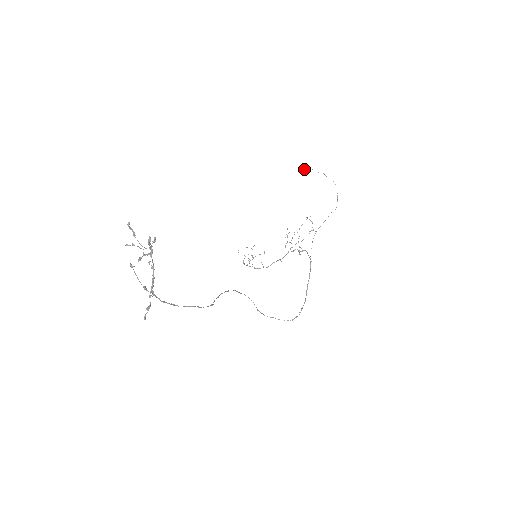
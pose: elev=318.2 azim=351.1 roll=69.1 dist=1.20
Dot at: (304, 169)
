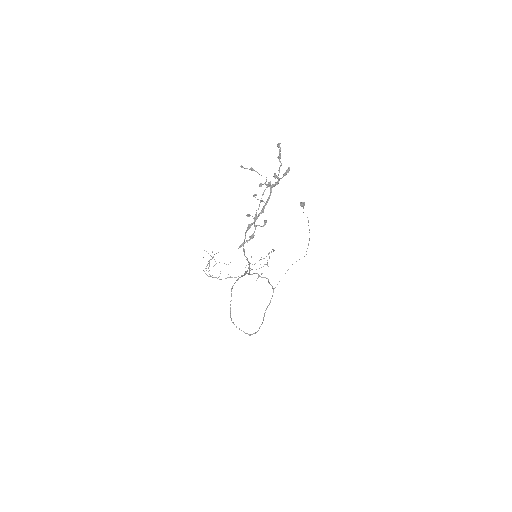
Dot at: (302, 204)
